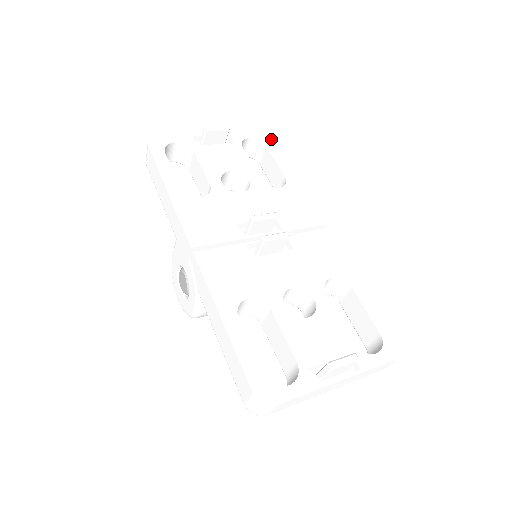
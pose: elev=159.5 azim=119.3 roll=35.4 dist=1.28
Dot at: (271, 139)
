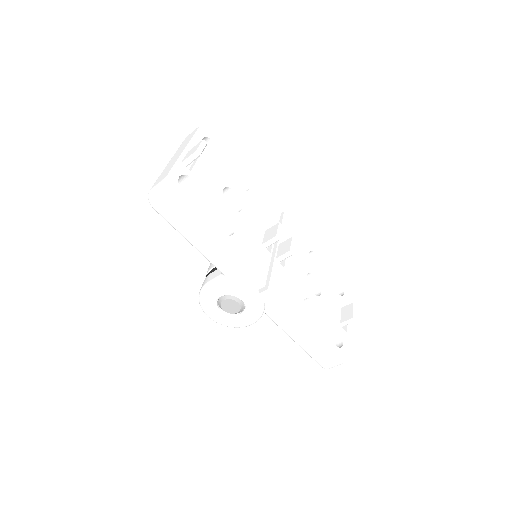
Dot at: (211, 131)
